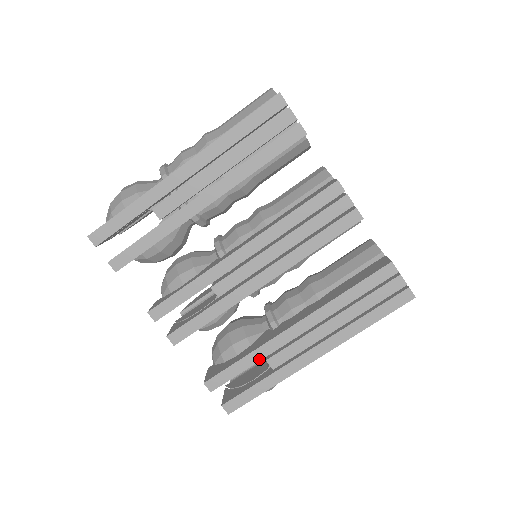
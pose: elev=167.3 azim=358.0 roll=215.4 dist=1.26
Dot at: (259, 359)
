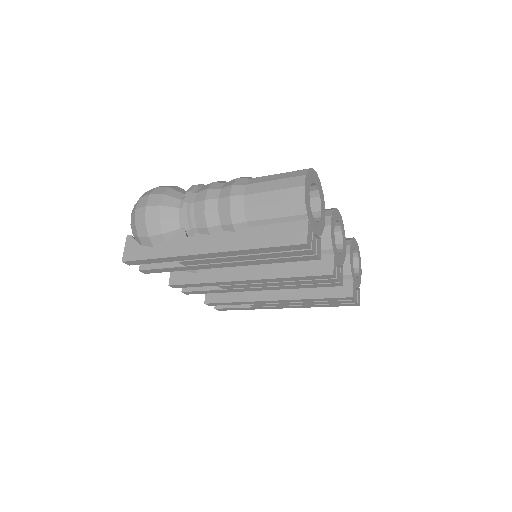
Dot at: occluded
